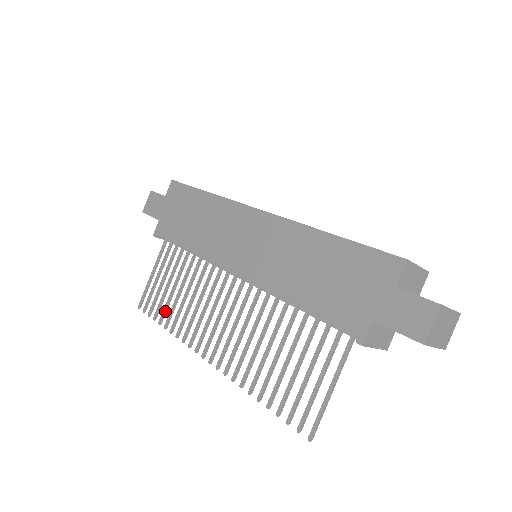
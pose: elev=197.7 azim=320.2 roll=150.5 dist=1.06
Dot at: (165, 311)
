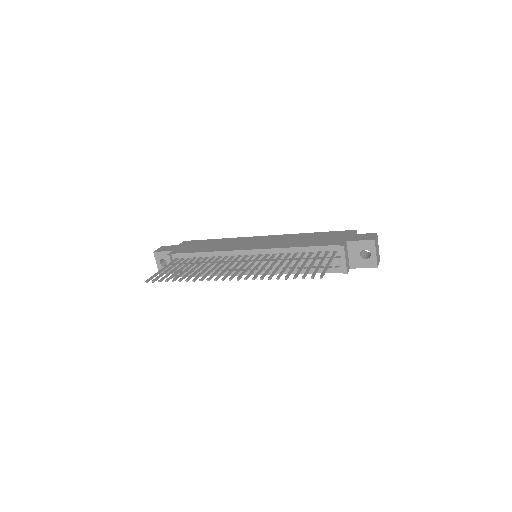
Dot at: (178, 276)
